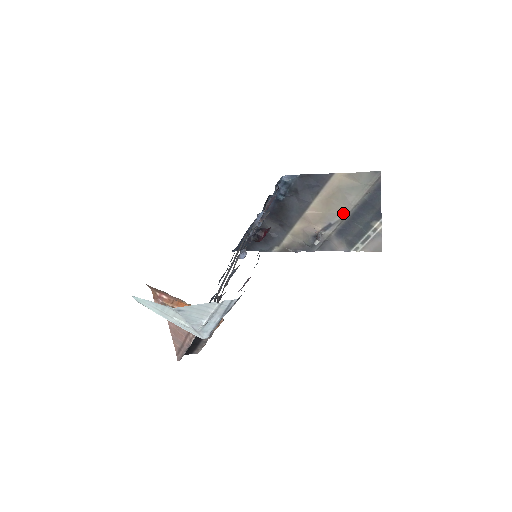
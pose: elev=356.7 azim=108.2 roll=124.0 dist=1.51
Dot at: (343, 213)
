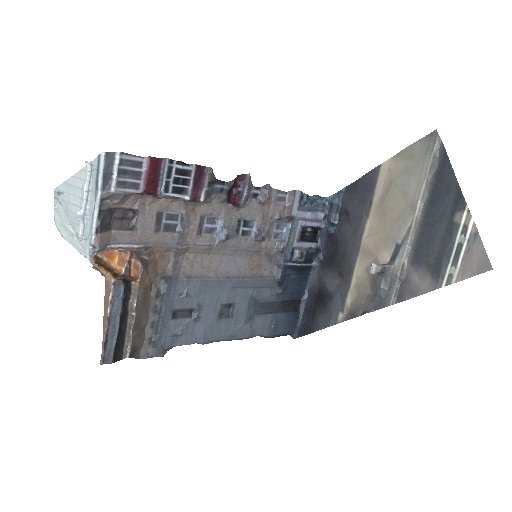
Dot at: (409, 219)
